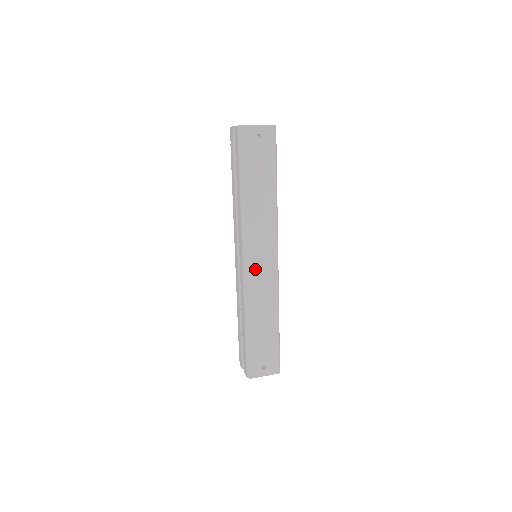
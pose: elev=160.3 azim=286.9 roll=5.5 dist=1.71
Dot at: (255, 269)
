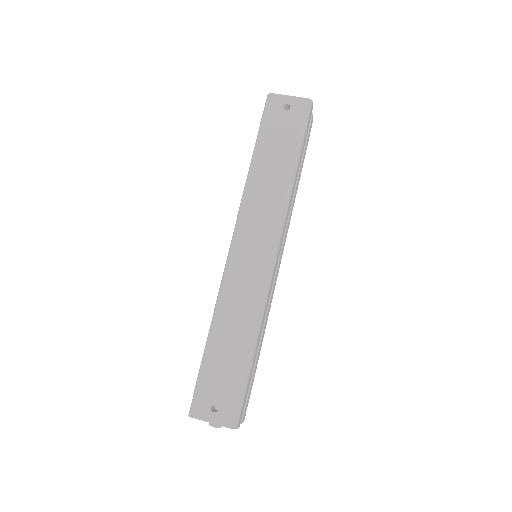
Dot at: (241, 260)
